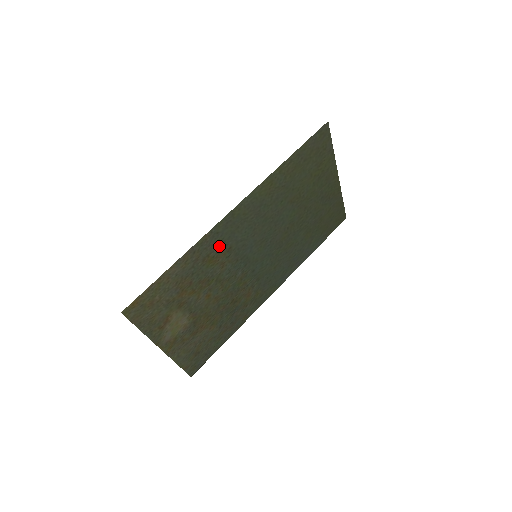
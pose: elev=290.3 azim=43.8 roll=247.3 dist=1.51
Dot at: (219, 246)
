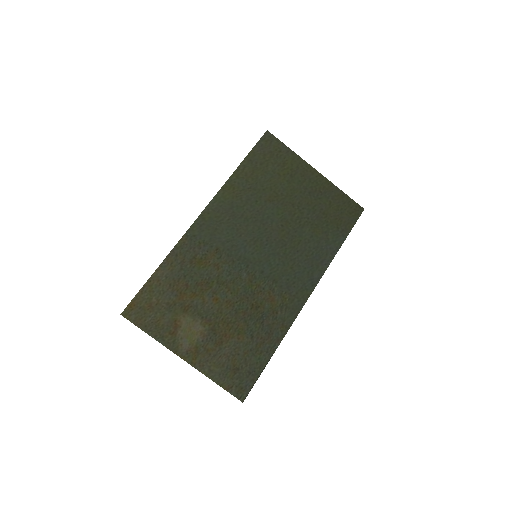
Dot at: (203, 248)
